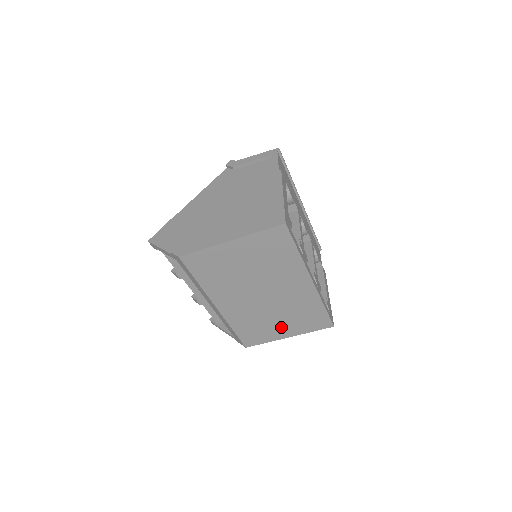
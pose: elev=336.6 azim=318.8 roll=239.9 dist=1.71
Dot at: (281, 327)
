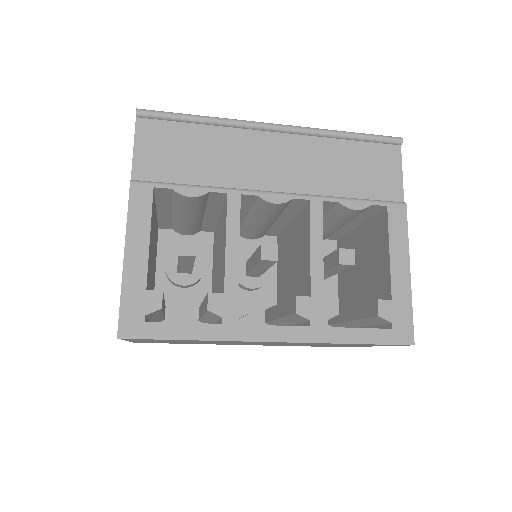
Dot at: occluded
